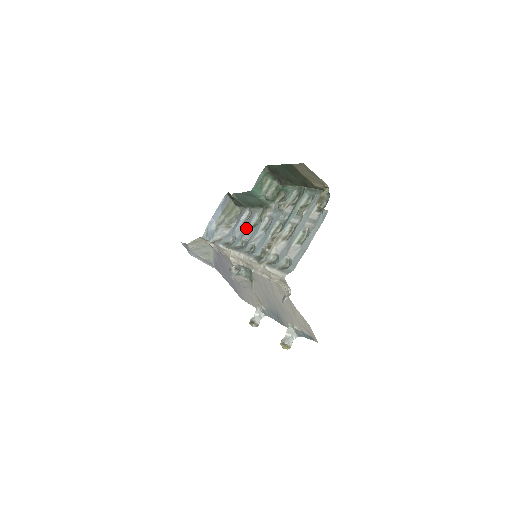
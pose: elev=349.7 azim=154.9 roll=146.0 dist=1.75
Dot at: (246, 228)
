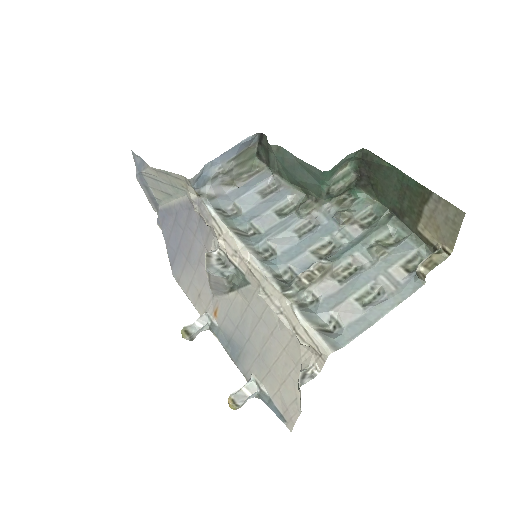
Dot at: (265, 208)
